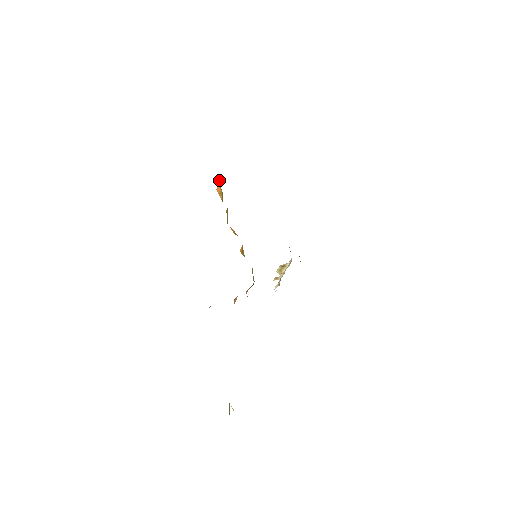
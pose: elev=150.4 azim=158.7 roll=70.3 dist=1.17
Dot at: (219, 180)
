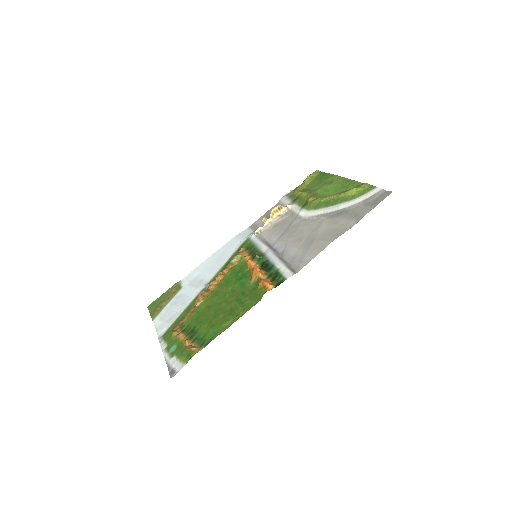
Dot at: (269, 286)
